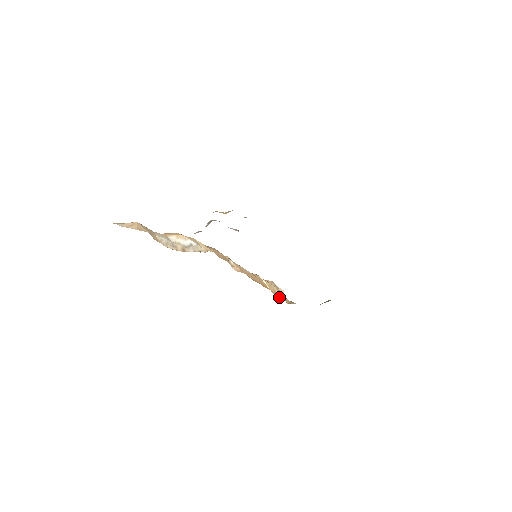
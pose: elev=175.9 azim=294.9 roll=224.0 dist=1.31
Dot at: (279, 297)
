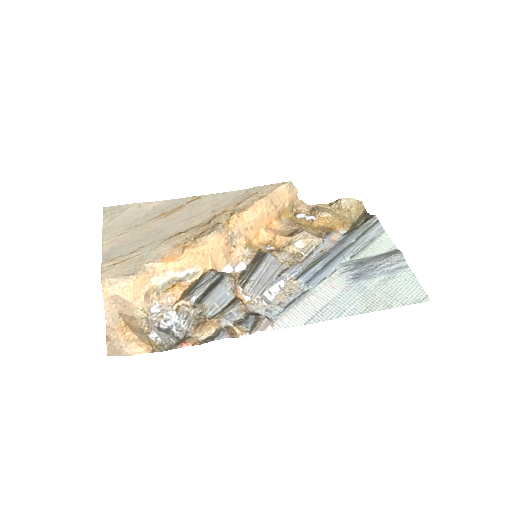
Dot at: (285, 212)
